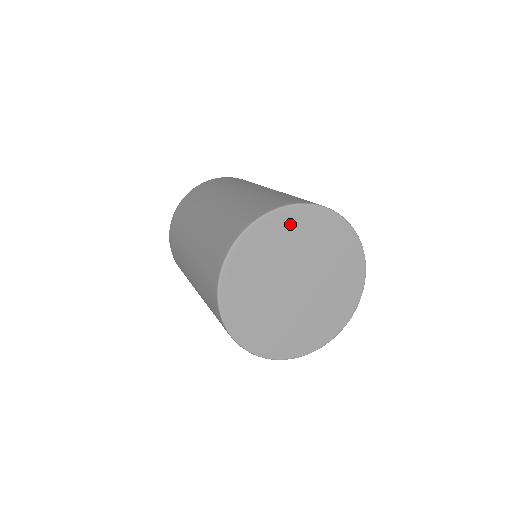
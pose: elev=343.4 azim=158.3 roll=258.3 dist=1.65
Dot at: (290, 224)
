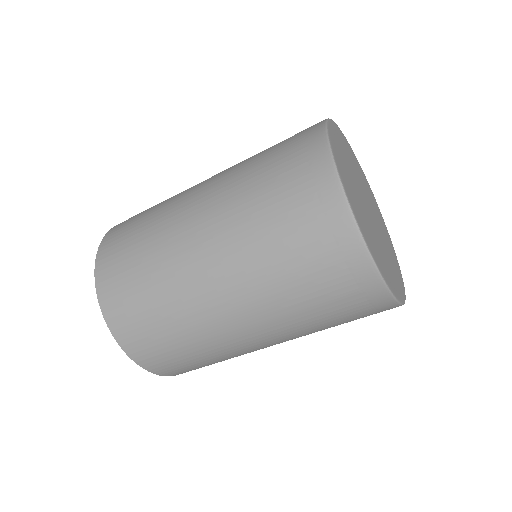
Dot at: (340, 140)
